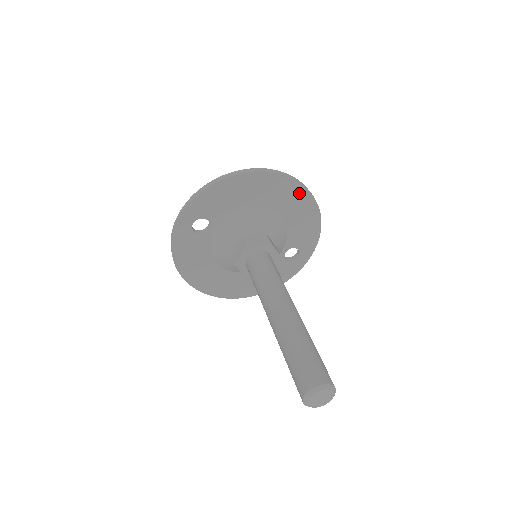
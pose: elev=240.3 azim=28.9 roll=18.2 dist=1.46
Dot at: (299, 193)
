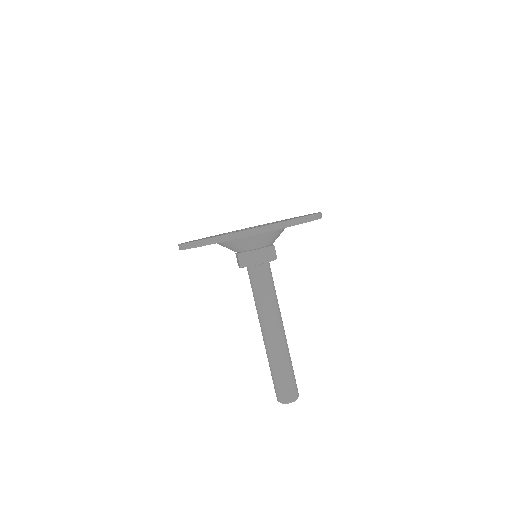
Dot at: occluded
